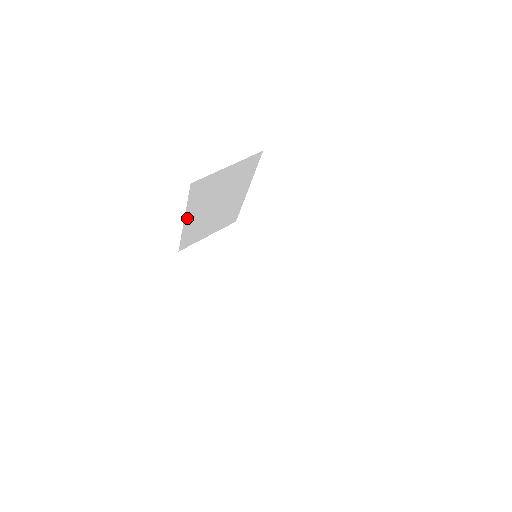
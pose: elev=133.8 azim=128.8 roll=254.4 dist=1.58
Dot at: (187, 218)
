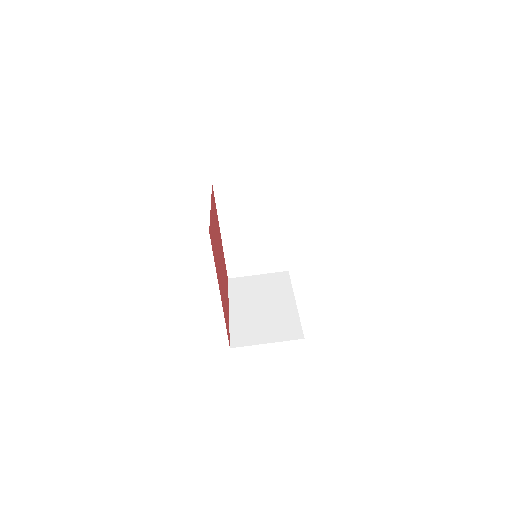
Dot at: occluded
